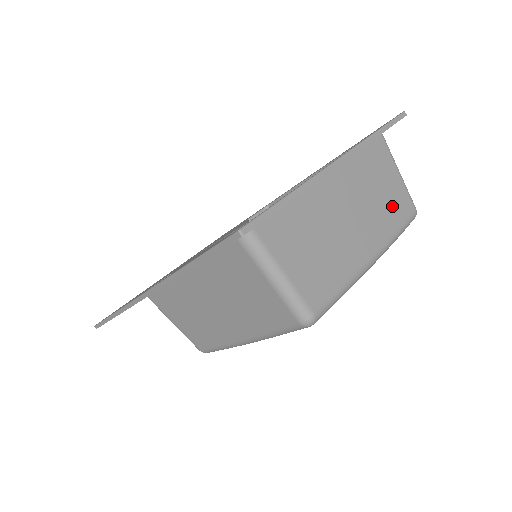
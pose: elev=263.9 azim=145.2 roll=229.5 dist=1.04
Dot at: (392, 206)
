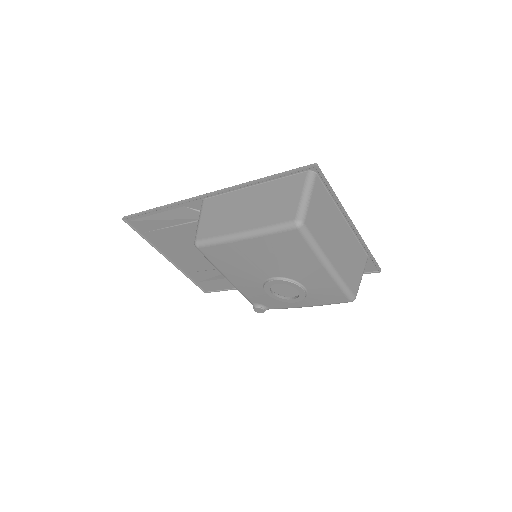
Dot at: (351, 274)
